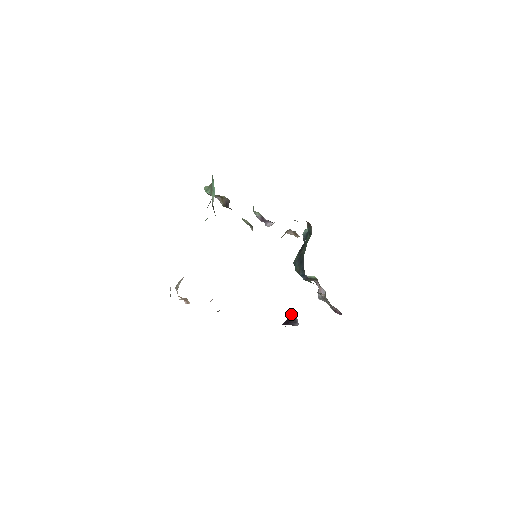
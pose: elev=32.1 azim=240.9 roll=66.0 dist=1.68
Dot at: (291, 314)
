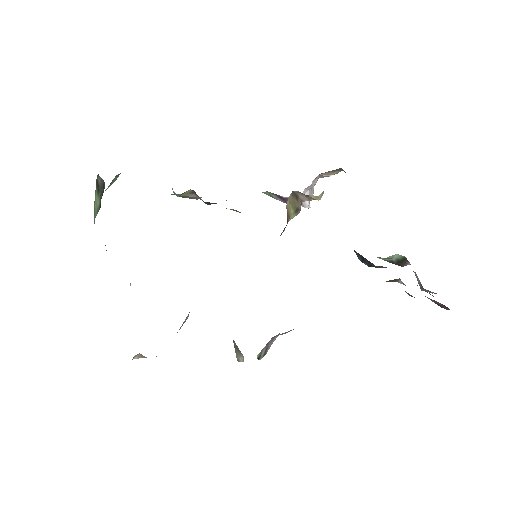
Dot at: occluded
